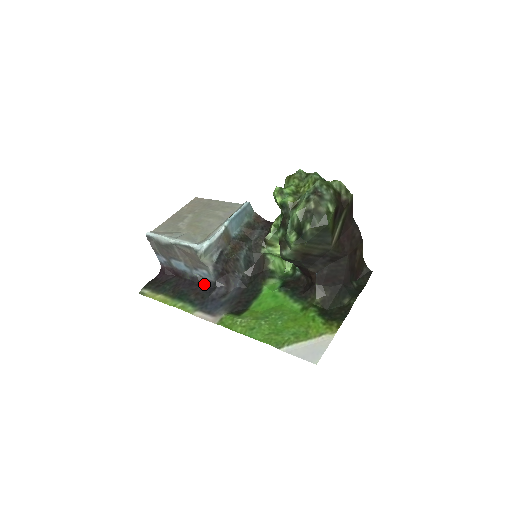
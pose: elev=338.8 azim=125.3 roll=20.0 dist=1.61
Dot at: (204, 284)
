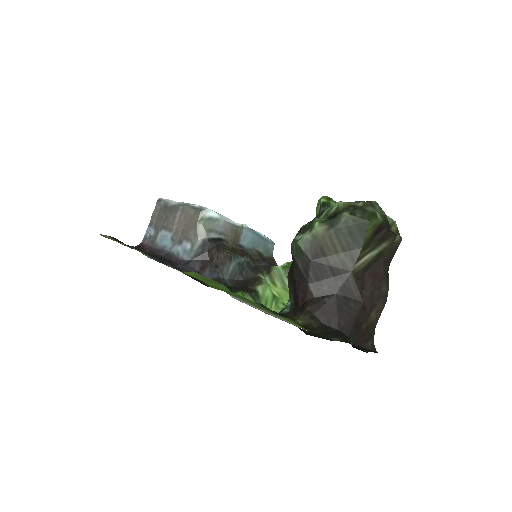
Dot at: (175, 262)
